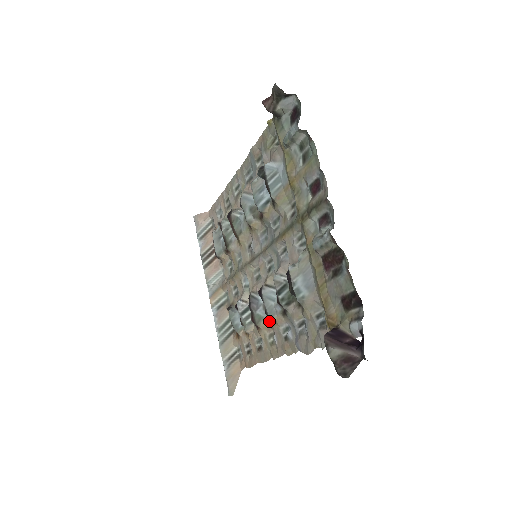
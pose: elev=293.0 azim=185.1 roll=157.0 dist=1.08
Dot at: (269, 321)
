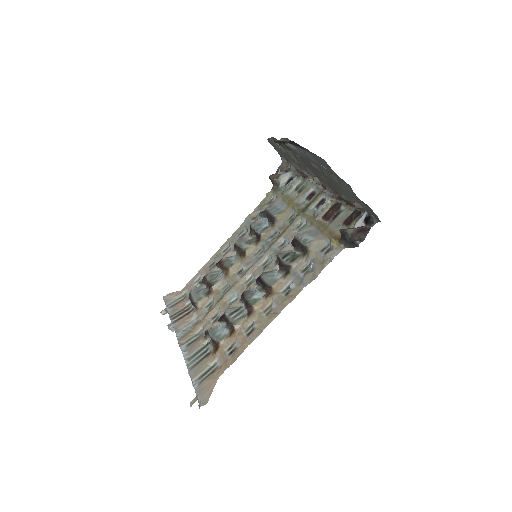
Dot at: (267, 296)
